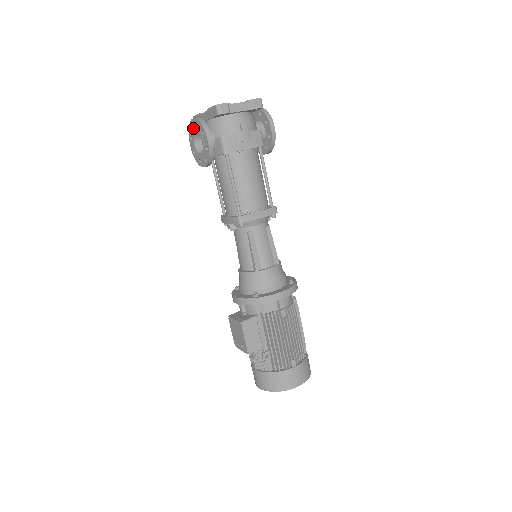
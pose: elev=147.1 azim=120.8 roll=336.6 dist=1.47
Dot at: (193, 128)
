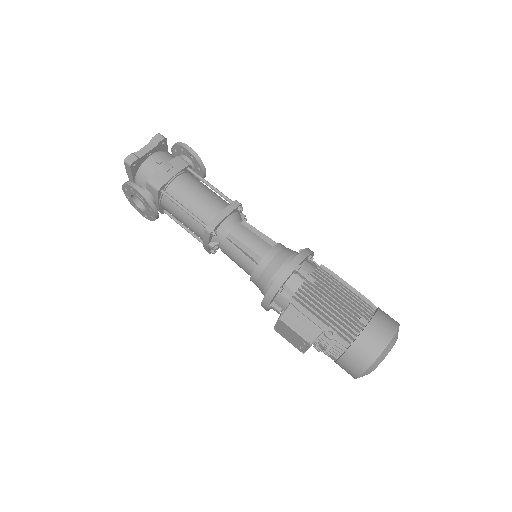
Dot at: (129, 197)
